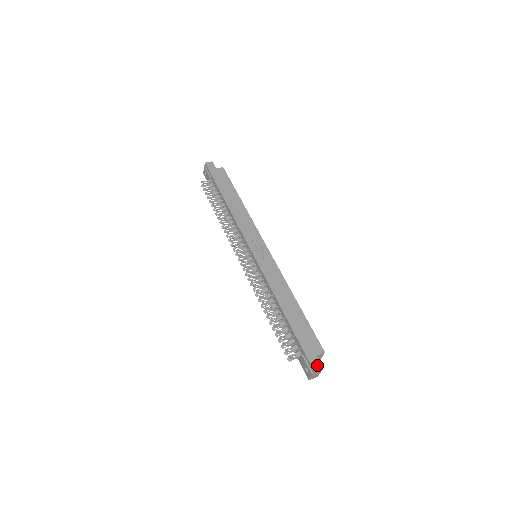
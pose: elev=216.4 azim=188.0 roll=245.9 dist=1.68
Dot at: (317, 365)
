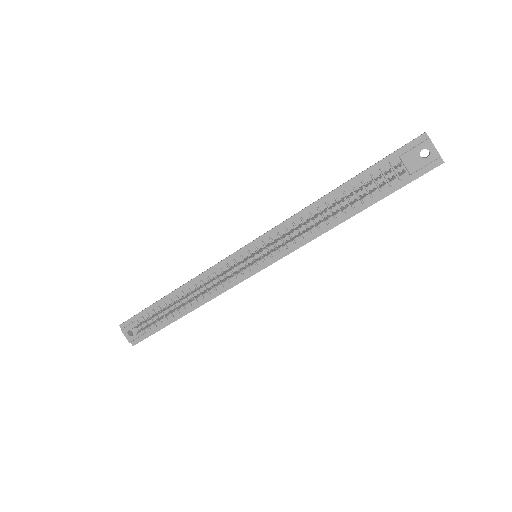
Dot at: (418, 136)
